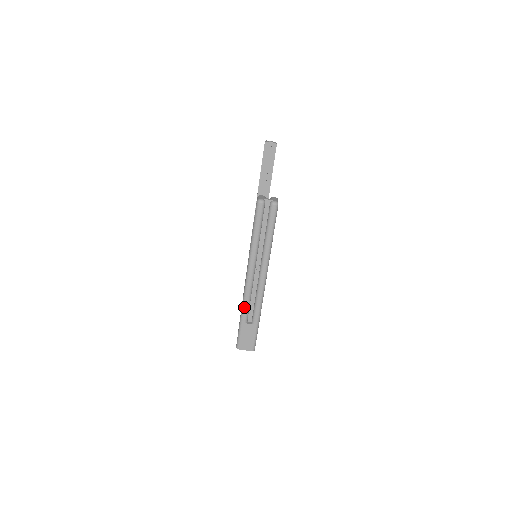
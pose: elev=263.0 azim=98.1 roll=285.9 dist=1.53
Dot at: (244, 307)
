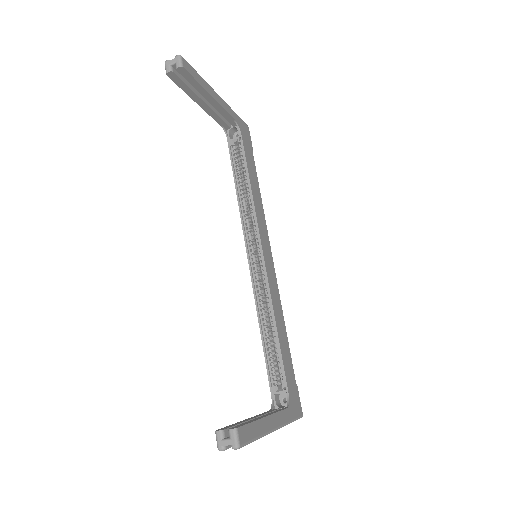
Dot at: occluded
